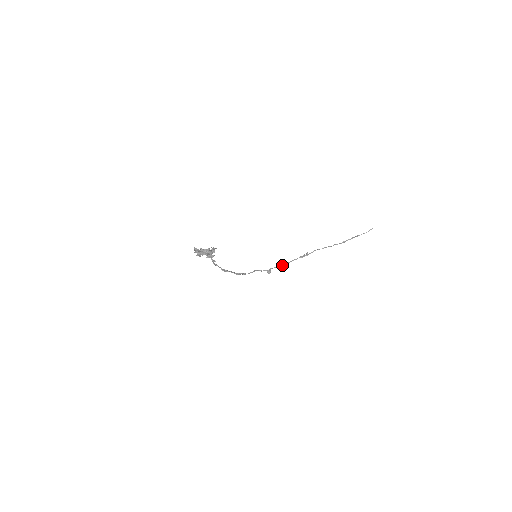
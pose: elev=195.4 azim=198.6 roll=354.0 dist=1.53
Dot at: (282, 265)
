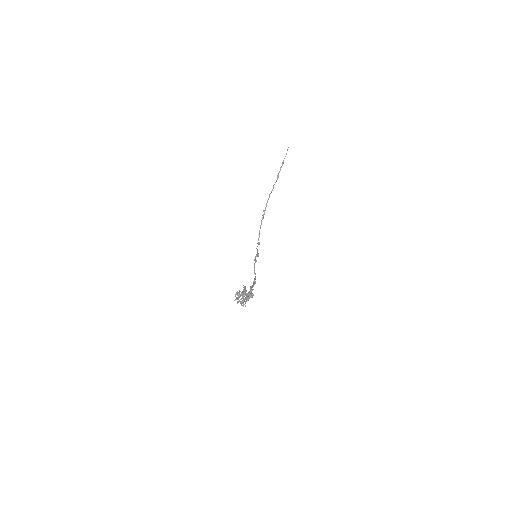
Dot at: (258, 239)
